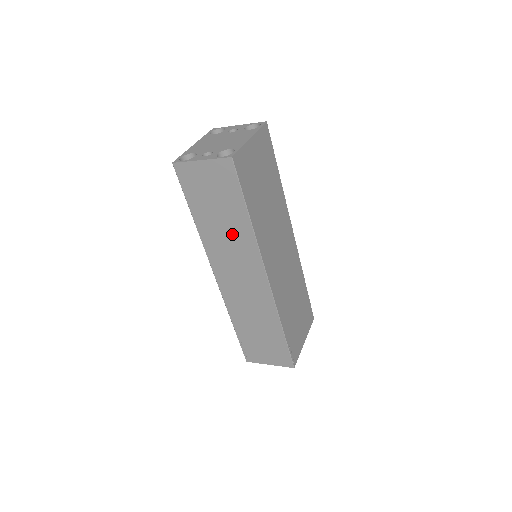
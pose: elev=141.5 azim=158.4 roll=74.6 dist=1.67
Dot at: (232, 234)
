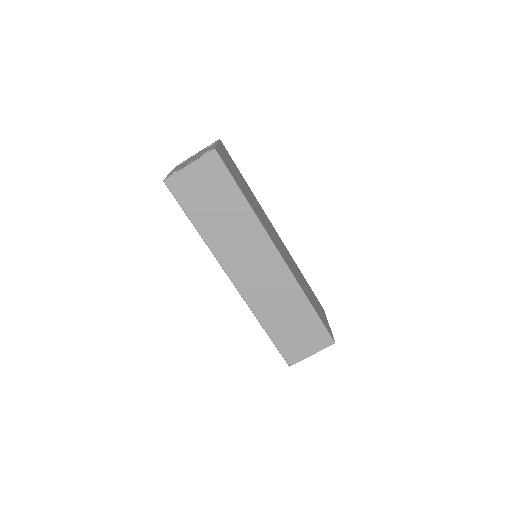
Dot at: (235, 225)
